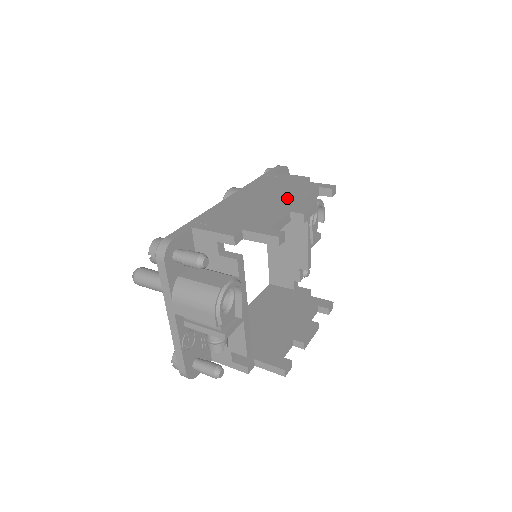
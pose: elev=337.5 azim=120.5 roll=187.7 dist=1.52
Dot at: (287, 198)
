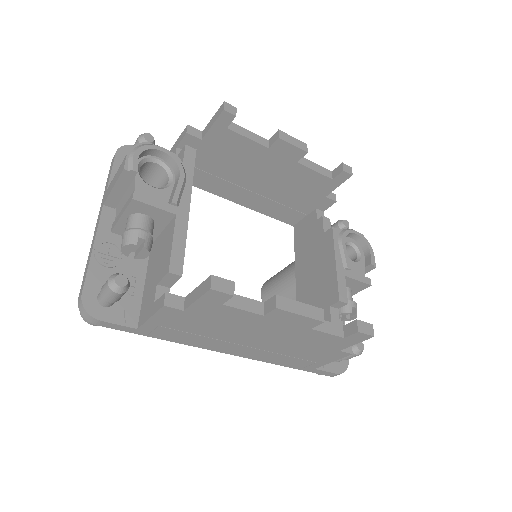
Dot at: occluded
